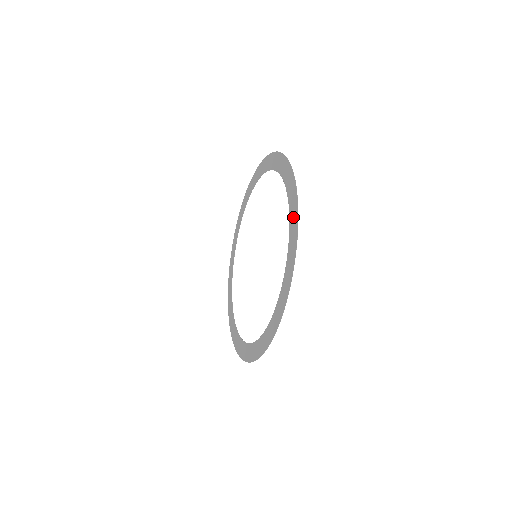
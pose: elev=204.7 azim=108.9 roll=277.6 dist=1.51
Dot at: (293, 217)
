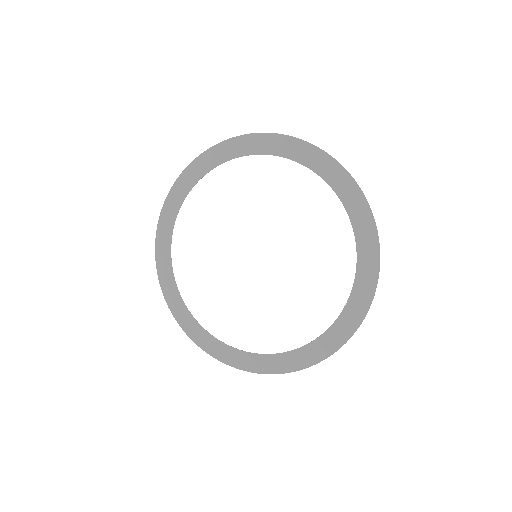
Dot at: (346, 189)
